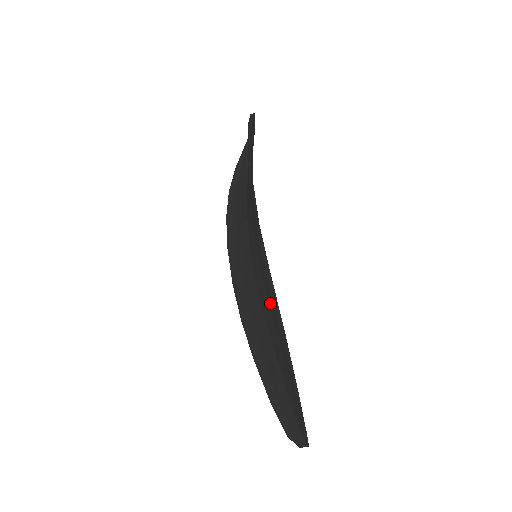
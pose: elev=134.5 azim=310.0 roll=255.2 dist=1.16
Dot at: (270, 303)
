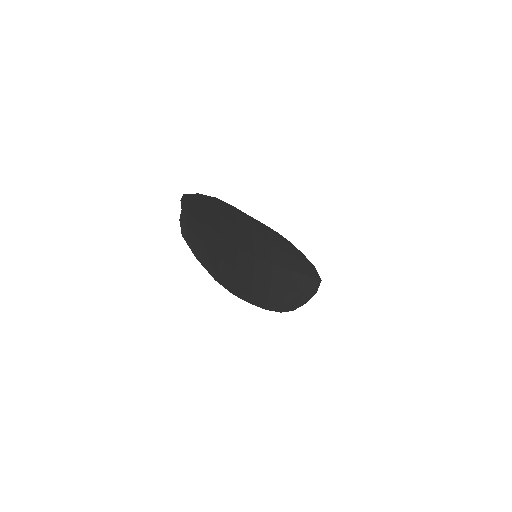
Dot at: (229, 220)
